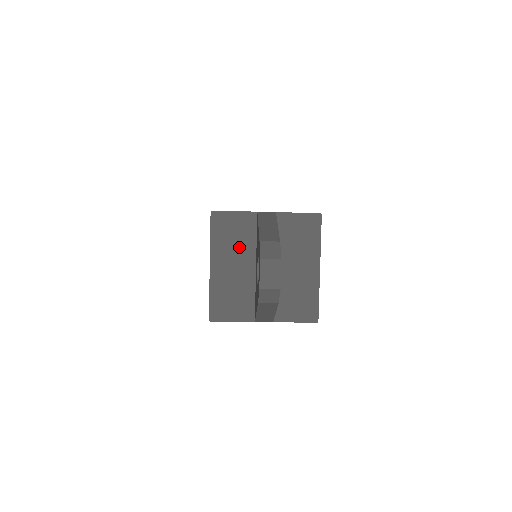
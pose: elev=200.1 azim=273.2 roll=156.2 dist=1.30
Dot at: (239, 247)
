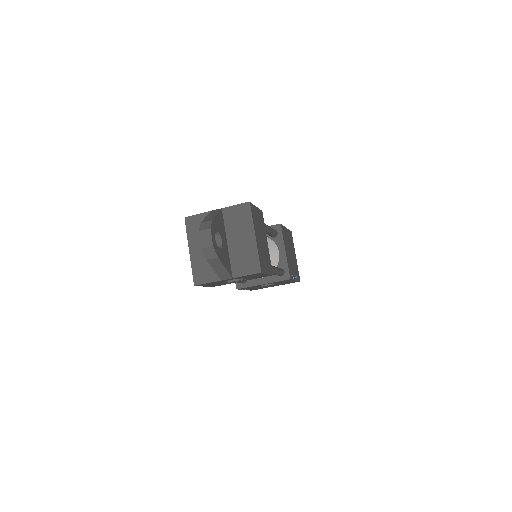
Dot at: occluded
